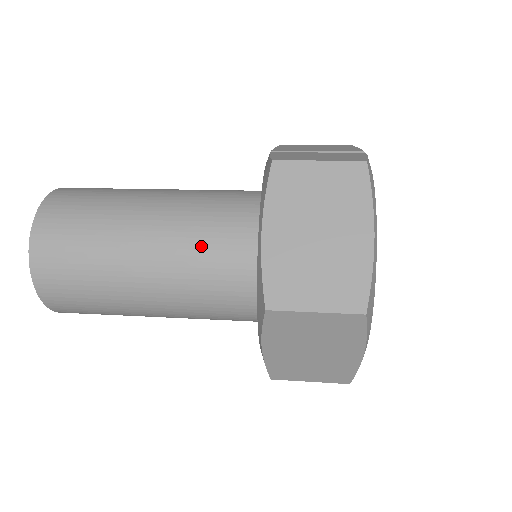
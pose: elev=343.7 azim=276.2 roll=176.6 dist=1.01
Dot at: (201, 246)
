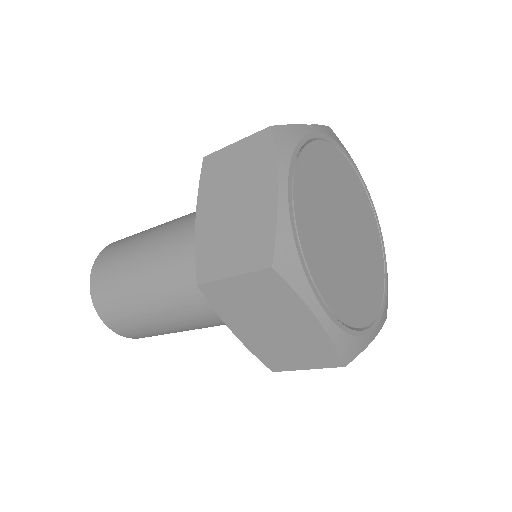
Dot at: (182, 251)
